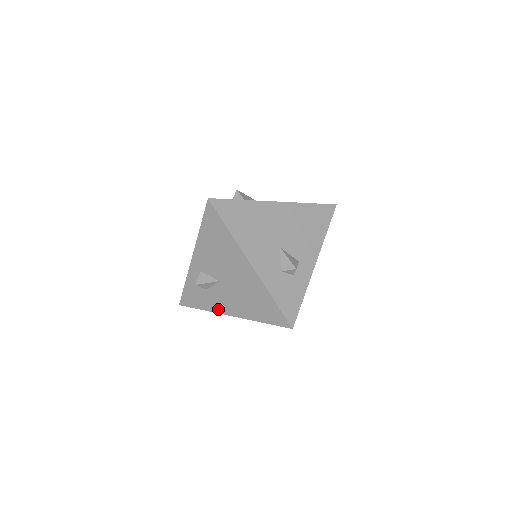
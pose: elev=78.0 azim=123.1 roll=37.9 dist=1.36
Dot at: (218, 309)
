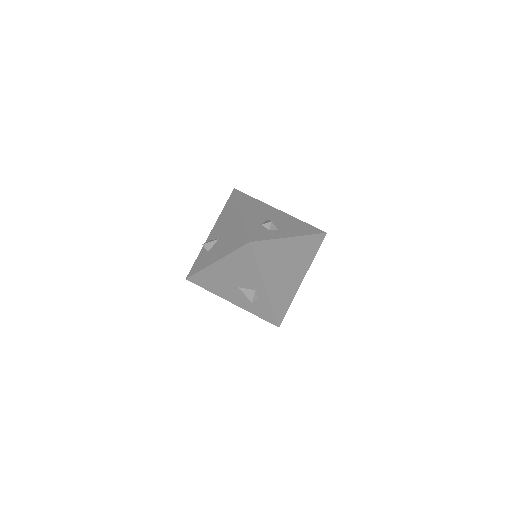
Dot at: (209, 263)
